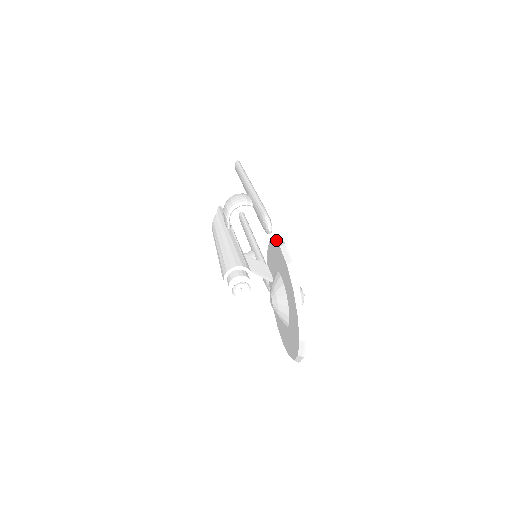
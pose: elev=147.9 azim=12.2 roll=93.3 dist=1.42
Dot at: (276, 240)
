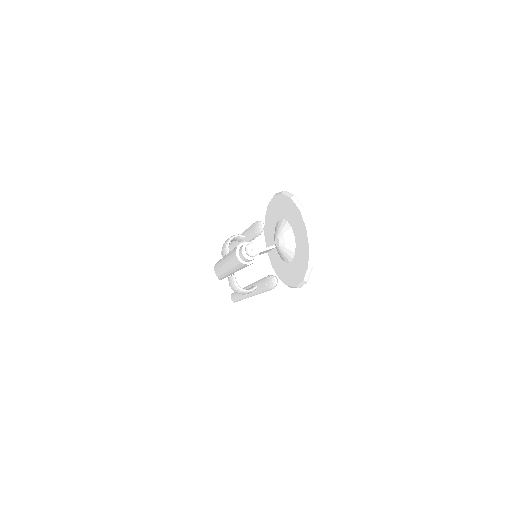
Dot at: (270, 202)
